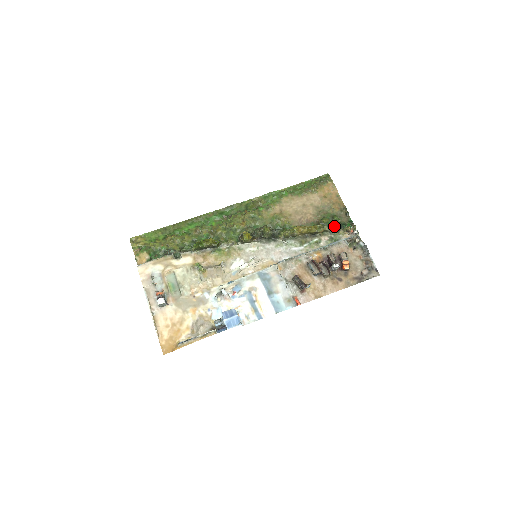
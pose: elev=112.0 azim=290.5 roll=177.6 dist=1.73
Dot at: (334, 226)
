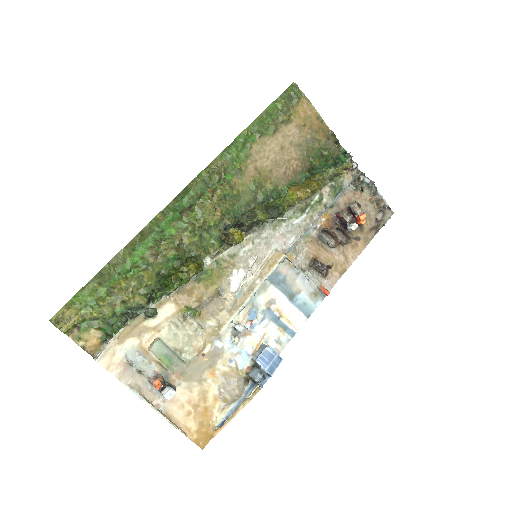
Dot at: (333, 169)
